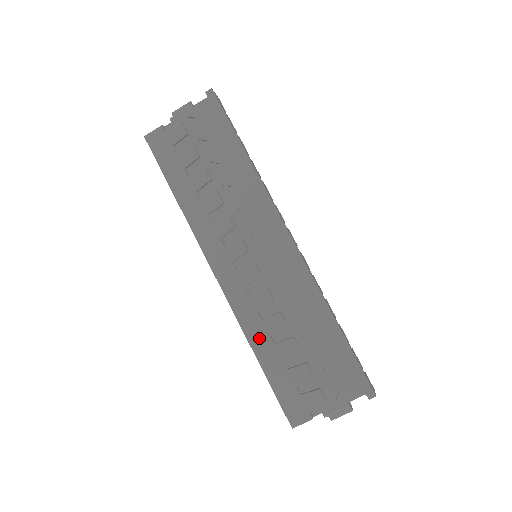
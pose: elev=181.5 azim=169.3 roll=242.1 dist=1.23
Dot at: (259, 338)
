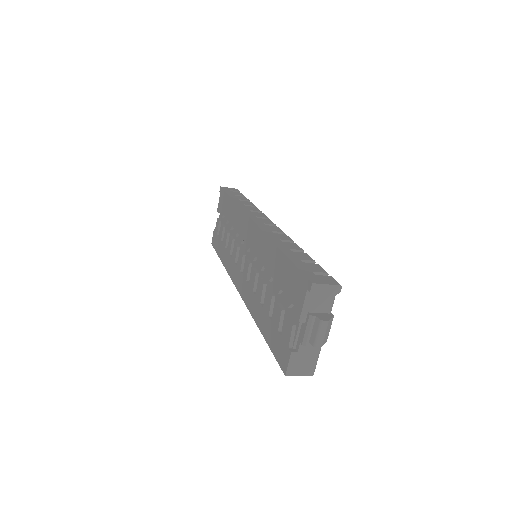
Dot at: (257, 312)
